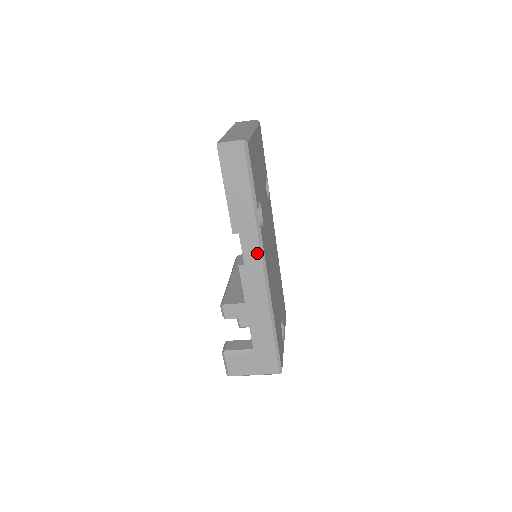
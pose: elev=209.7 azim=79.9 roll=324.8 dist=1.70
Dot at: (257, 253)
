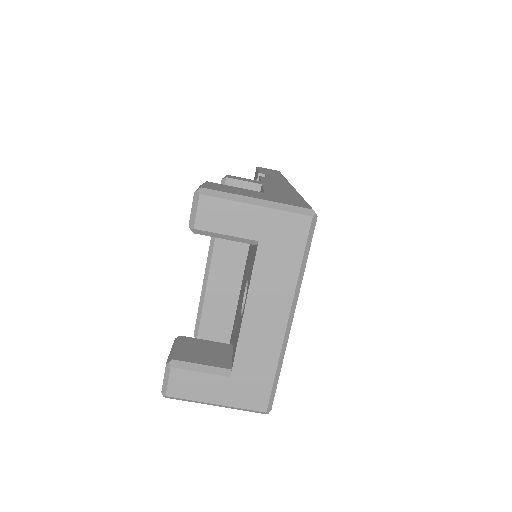
Dot at: occluded
